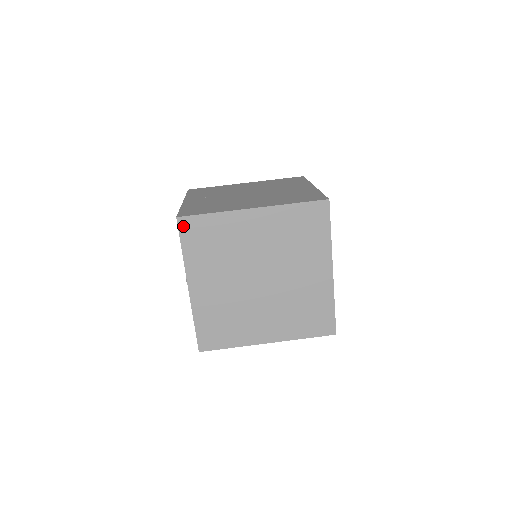
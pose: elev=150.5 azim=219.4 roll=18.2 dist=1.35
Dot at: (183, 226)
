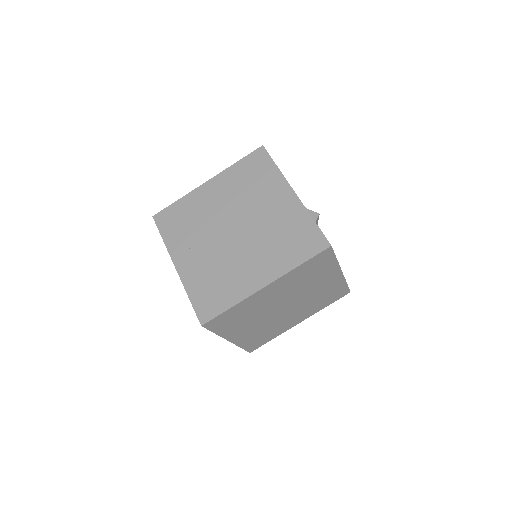
Dot at: (209, 326)
